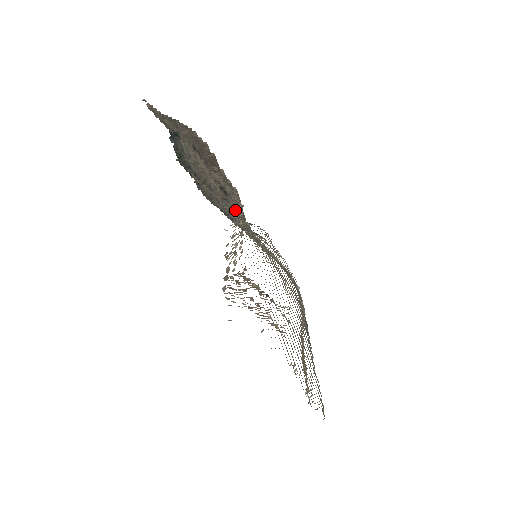
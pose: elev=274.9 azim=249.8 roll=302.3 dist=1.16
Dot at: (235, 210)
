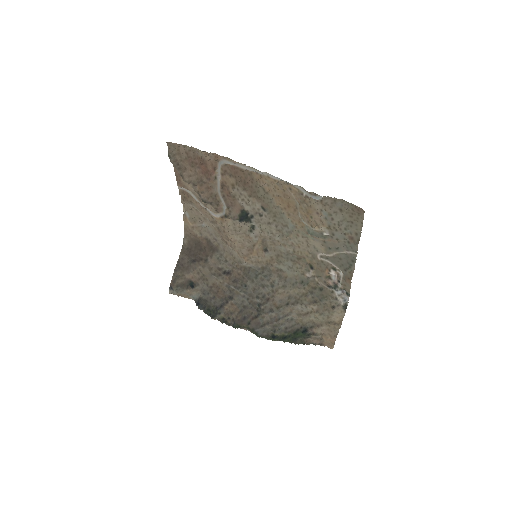
Dot at: (203, 217)
